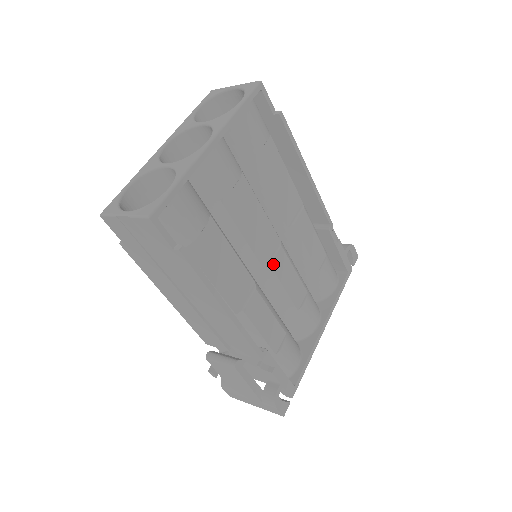
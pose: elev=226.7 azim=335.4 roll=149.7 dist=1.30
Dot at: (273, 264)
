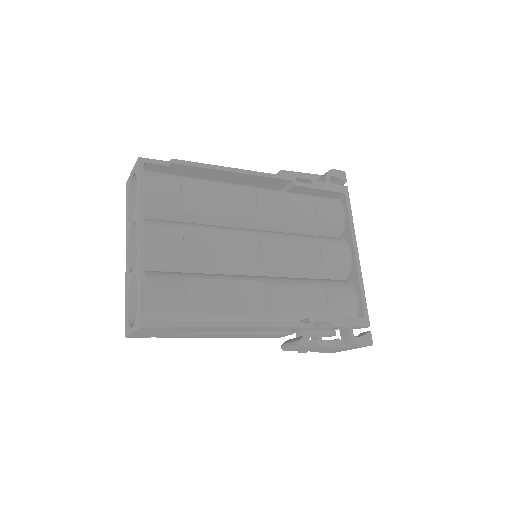
Dot at: (267, 256)
